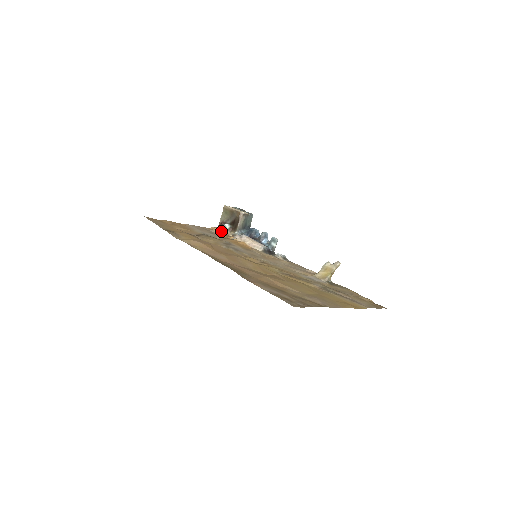
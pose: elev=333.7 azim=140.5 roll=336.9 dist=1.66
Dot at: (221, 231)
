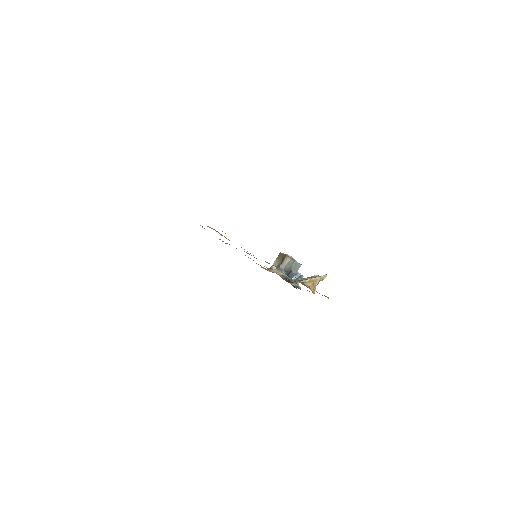
Dot at: occluded
